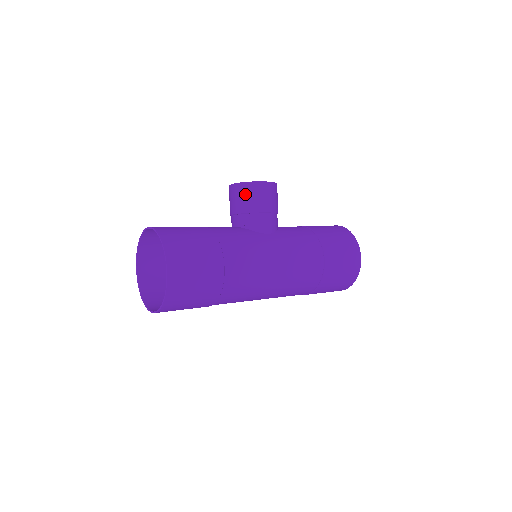
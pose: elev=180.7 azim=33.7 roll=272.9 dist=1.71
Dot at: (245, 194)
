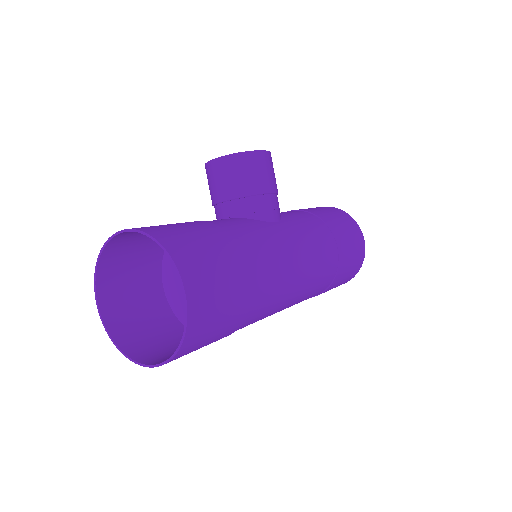
Dot at: (240, 170)
